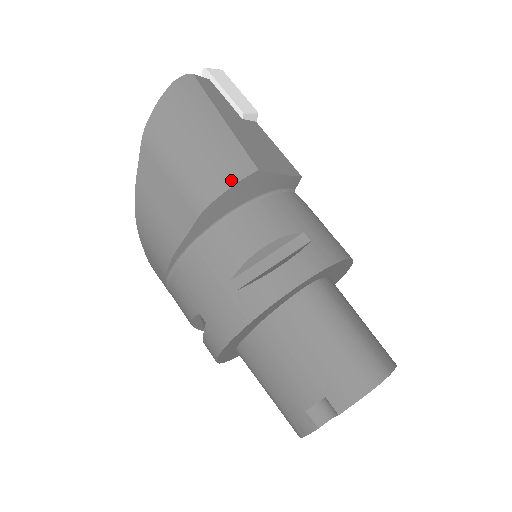
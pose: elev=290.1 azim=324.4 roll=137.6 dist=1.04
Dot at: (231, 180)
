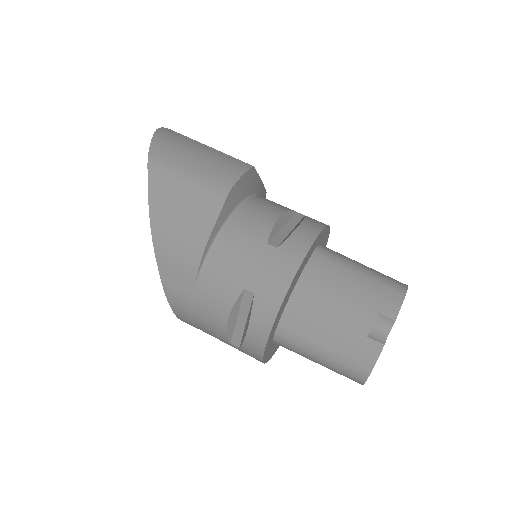
Dot at: (240, 172)
